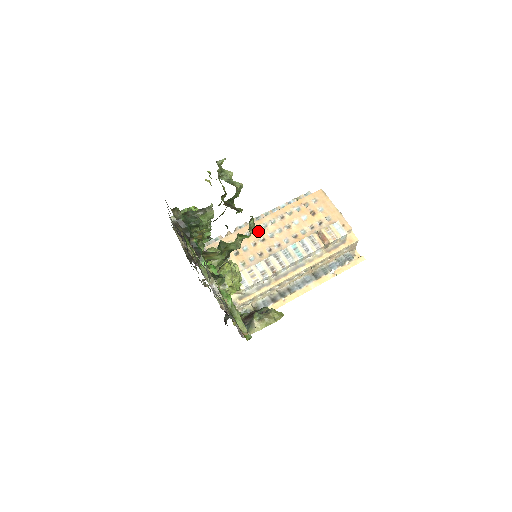
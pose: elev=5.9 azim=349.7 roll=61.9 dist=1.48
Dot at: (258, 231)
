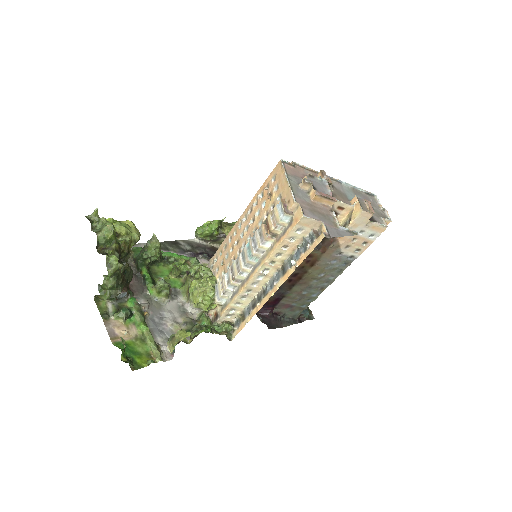
Dot at: (236, 233)
